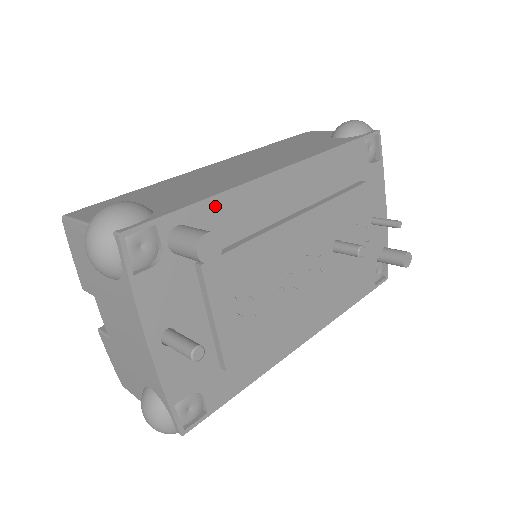
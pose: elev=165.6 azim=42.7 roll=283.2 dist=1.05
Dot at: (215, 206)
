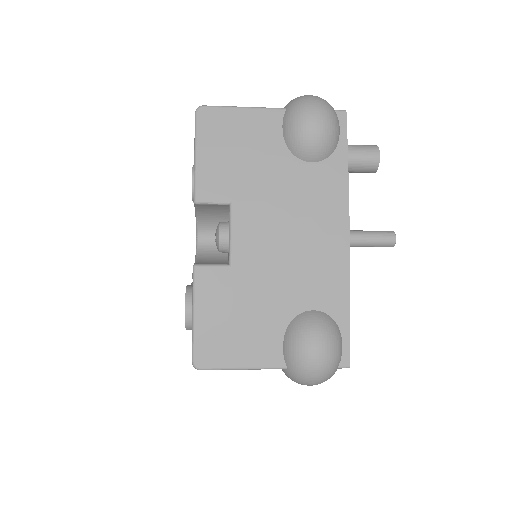
Dot at: occluded
